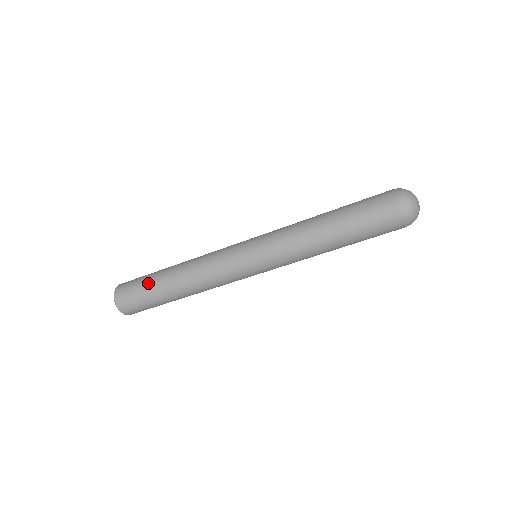
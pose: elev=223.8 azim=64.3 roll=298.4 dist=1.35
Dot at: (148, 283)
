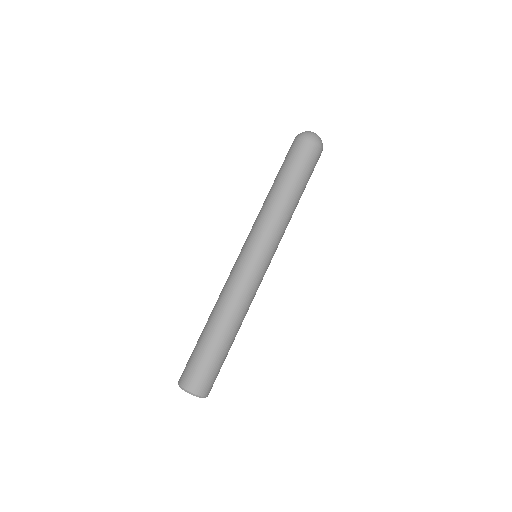
Dot at: (196, 345)
